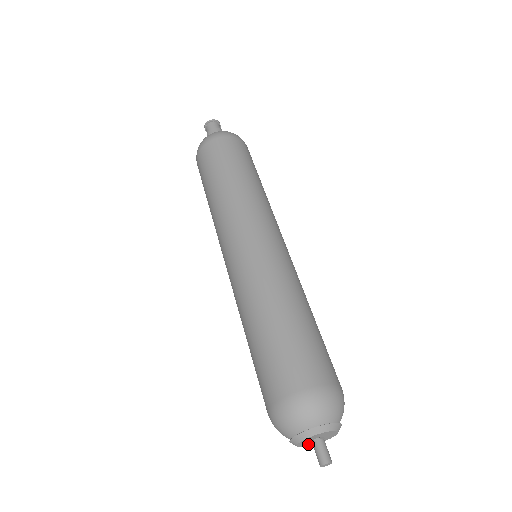
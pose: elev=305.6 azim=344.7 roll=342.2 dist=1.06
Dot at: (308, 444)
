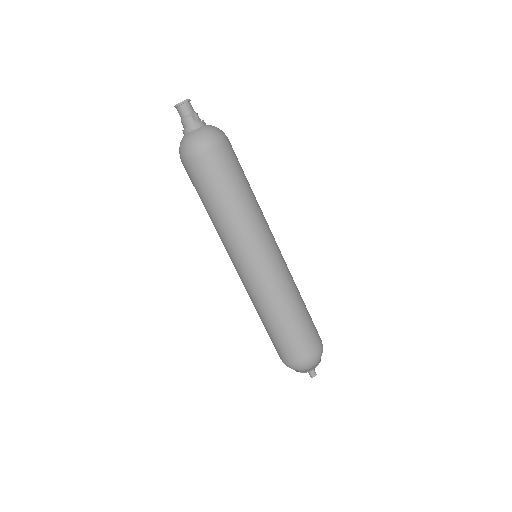
Dot at: occluded
